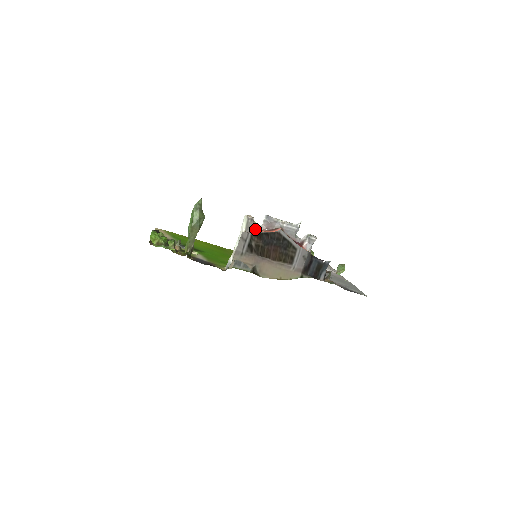
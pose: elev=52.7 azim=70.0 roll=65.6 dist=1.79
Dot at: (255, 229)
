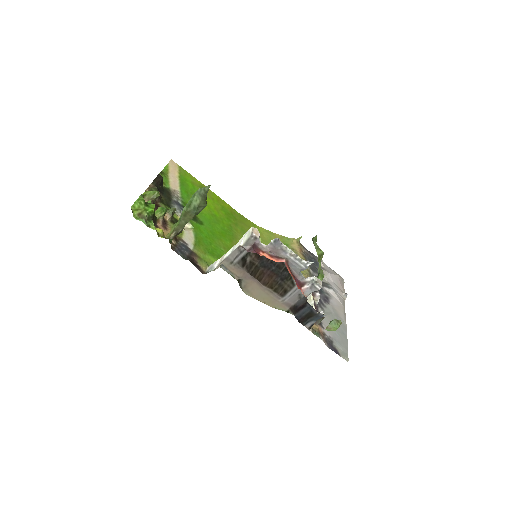
Dot at: (256, 248)
